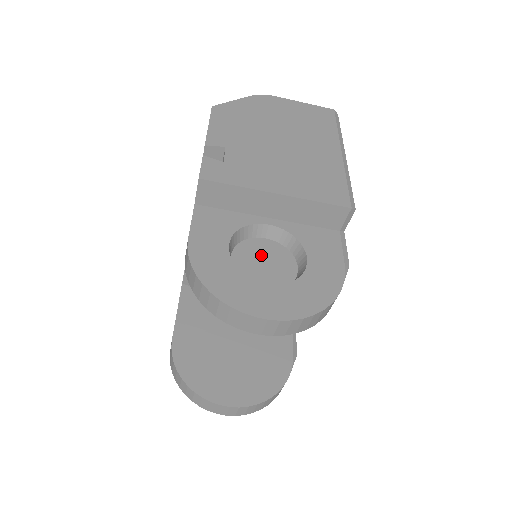
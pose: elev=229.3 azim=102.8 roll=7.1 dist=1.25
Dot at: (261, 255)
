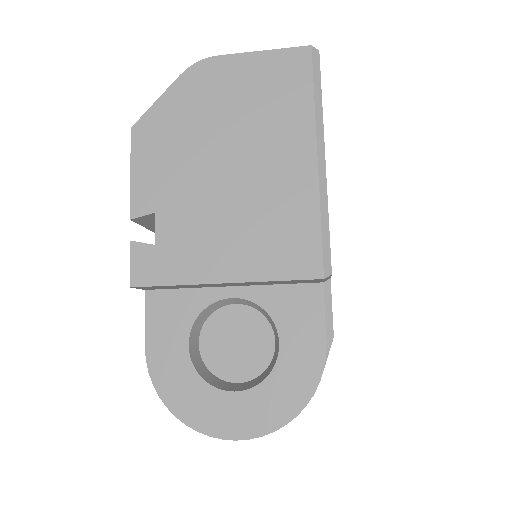
Dot at: (232, 332)
